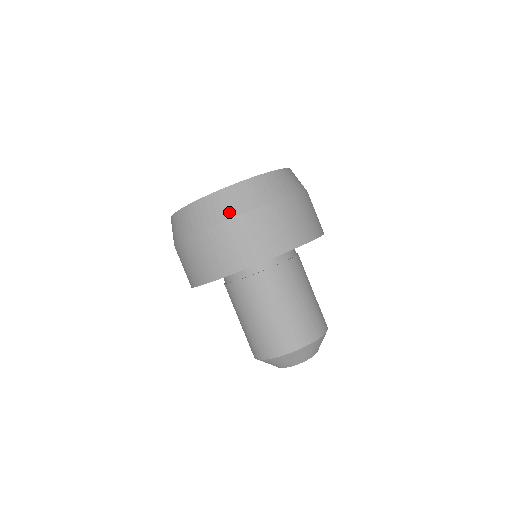
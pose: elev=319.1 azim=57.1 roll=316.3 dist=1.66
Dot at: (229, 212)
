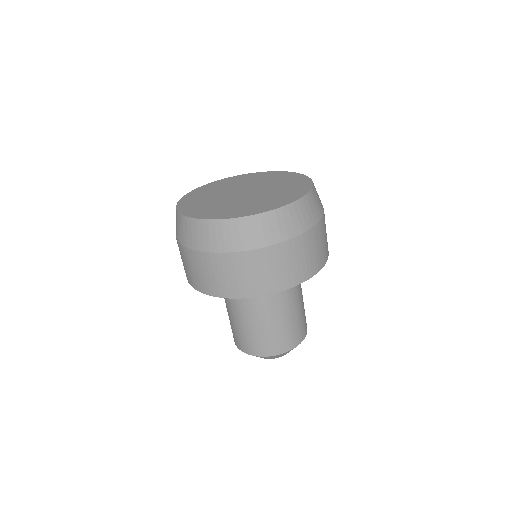
Dot at: (229, 245)
